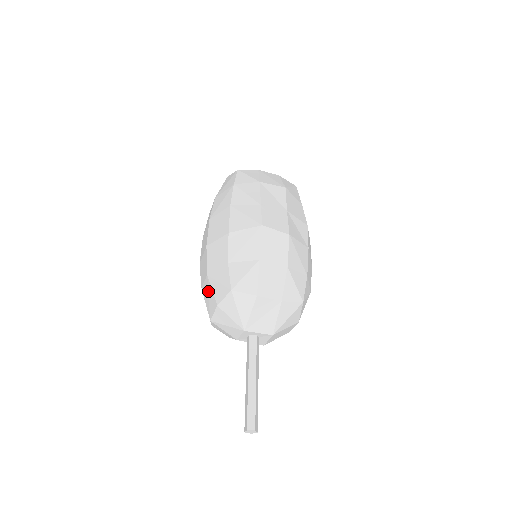
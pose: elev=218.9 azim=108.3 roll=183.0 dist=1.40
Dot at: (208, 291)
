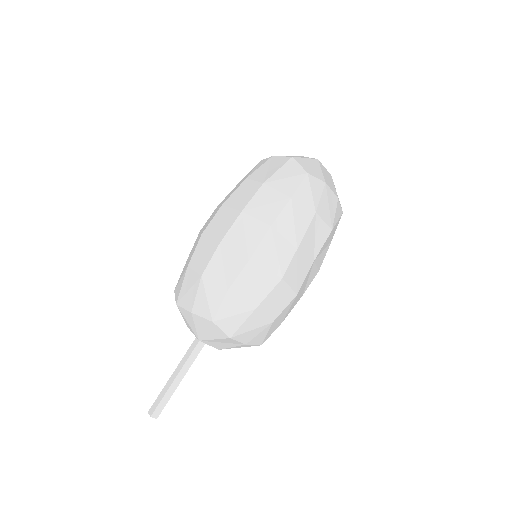
Dot at: (192, 287)
